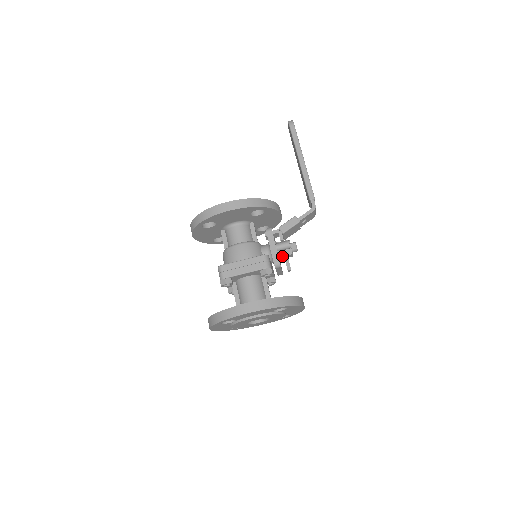
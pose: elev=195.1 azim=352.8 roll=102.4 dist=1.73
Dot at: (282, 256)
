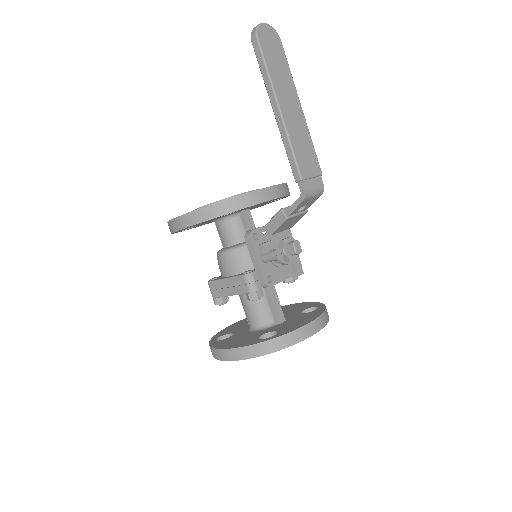
Dot at: (279, 263)
